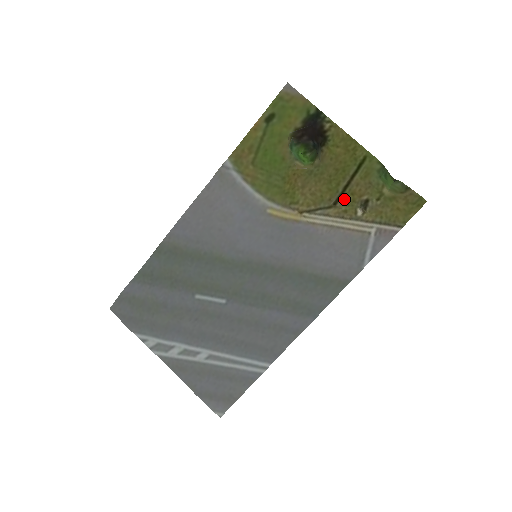
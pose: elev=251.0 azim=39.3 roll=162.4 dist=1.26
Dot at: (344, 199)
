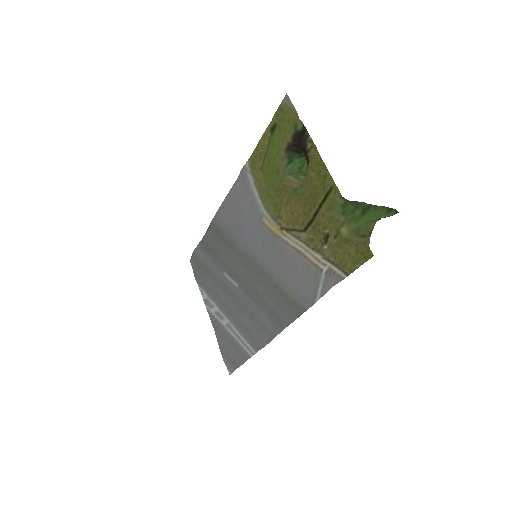
Dot at: (313, 227)
